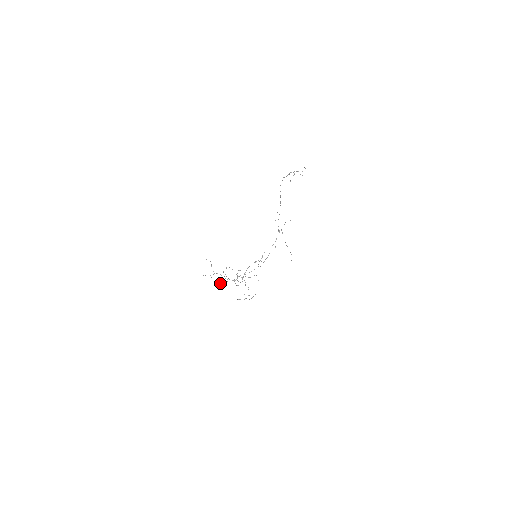
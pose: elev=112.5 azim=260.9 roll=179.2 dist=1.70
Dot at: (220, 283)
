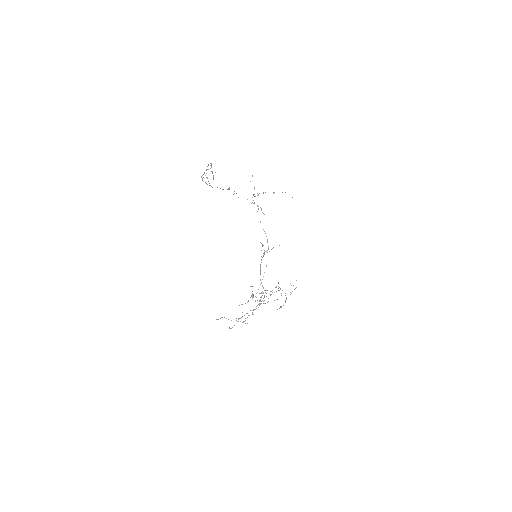
Dot at: occluded
